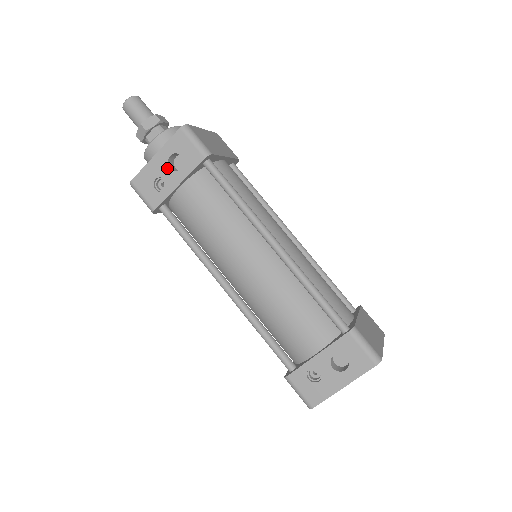
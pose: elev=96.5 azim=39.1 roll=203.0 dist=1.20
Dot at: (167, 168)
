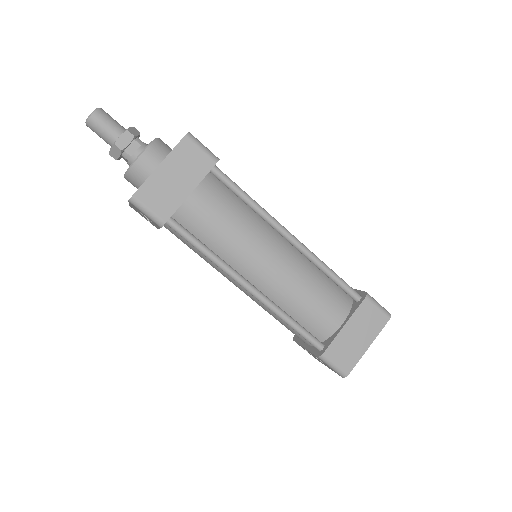
Dot at: (143, 215)
